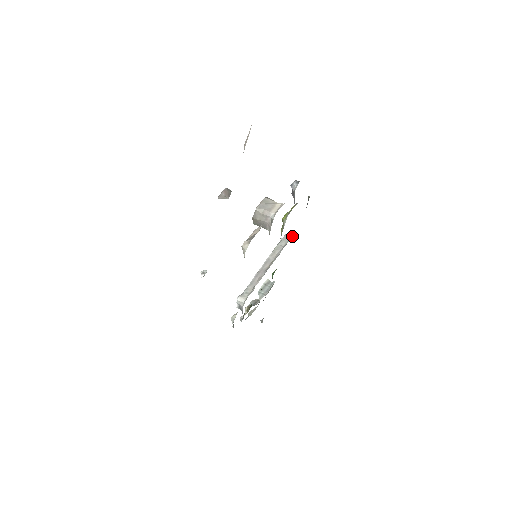
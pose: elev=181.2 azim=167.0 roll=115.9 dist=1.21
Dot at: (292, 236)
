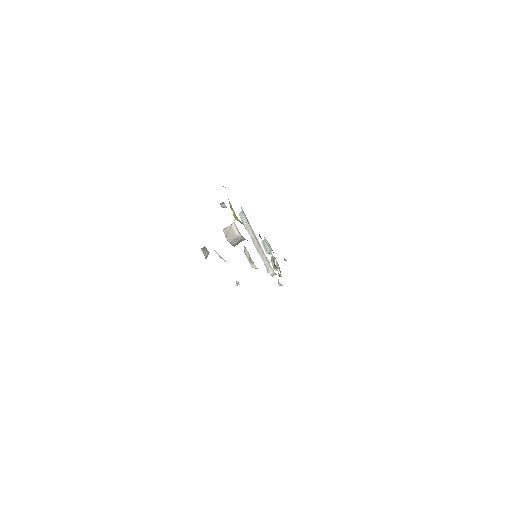
Dot at: (243, 211)
